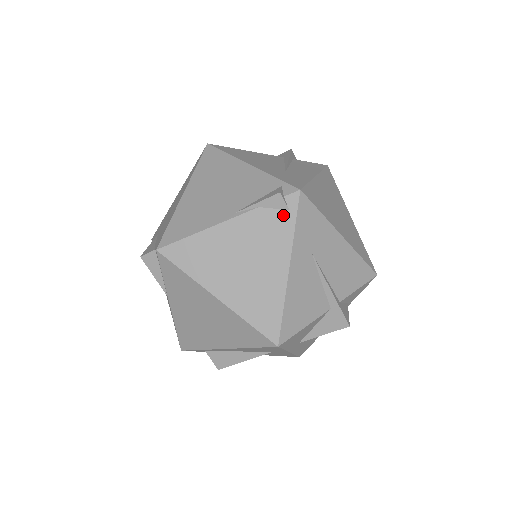
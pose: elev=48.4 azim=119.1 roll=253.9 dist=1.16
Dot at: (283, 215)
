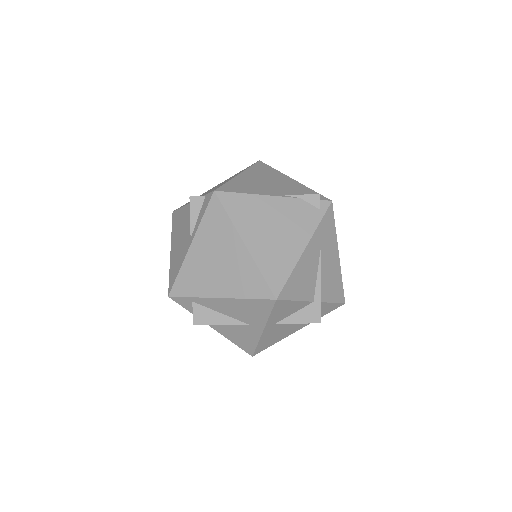
Dot at: (315, 211)
